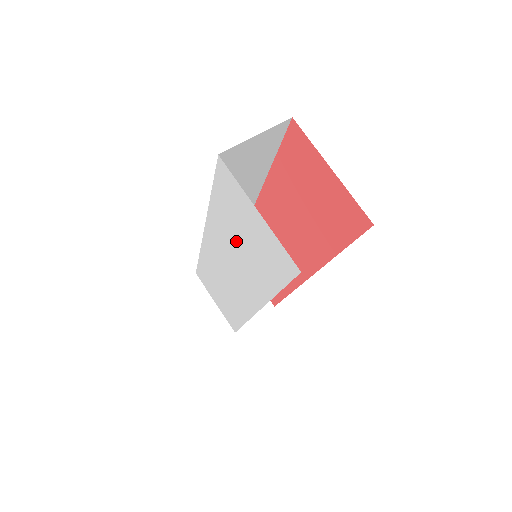
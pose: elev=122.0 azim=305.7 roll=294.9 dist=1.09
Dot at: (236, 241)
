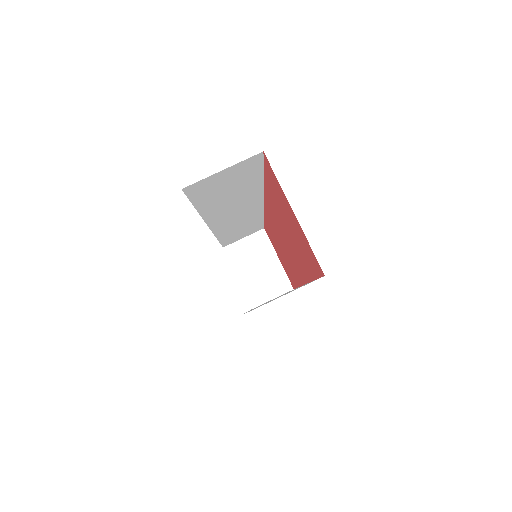
Dot at: occluded
